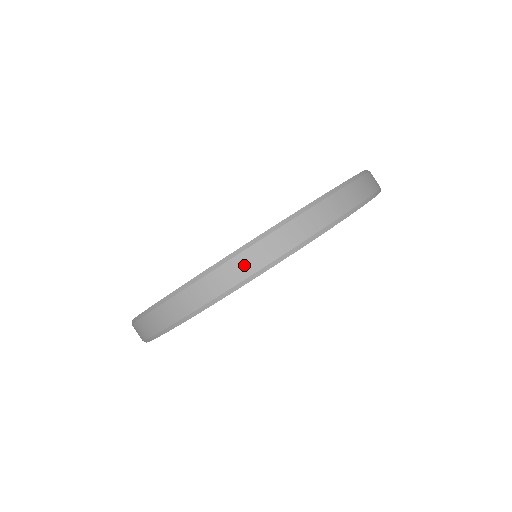
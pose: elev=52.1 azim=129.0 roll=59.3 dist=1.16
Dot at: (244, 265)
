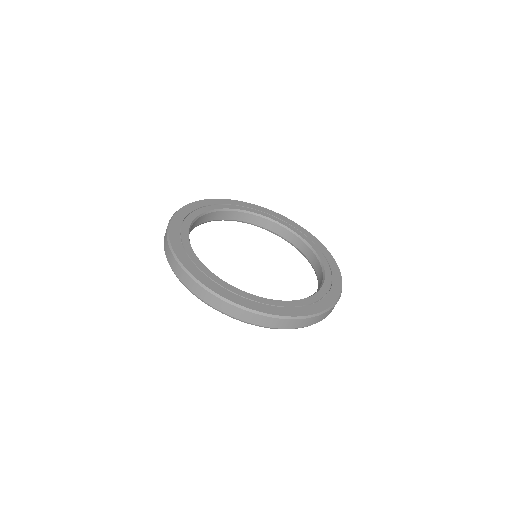
Dot at: (283, 324)
